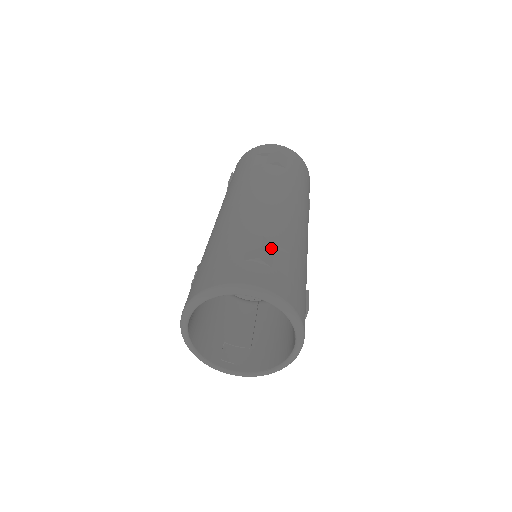
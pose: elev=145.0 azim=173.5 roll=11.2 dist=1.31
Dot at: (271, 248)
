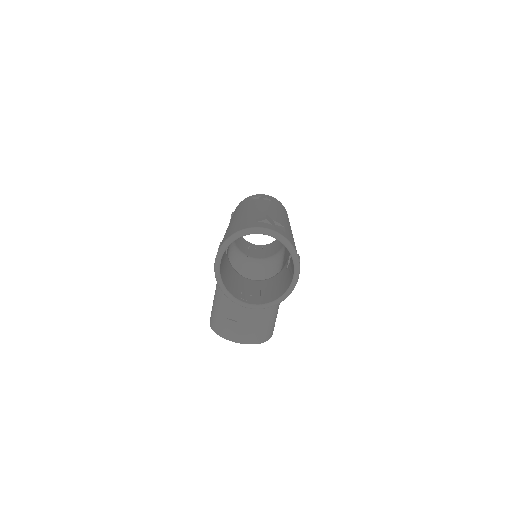
Dot at: (272, 221)
